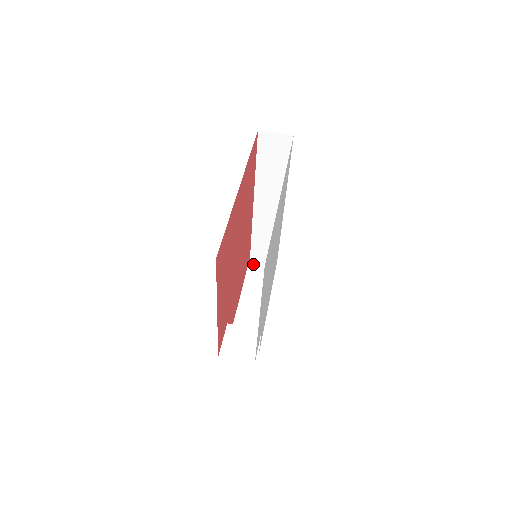
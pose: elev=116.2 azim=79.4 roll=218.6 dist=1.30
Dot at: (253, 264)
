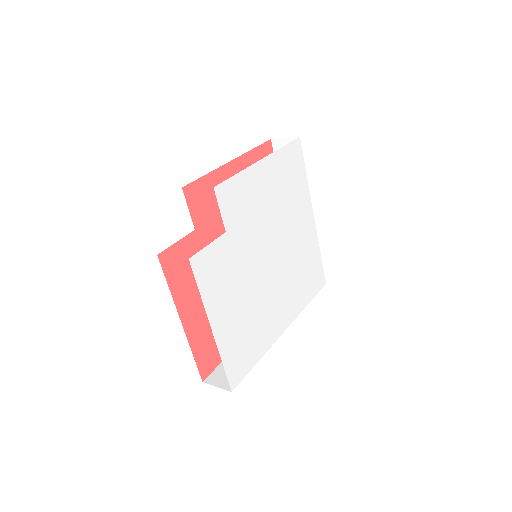
Dot at: occluded
